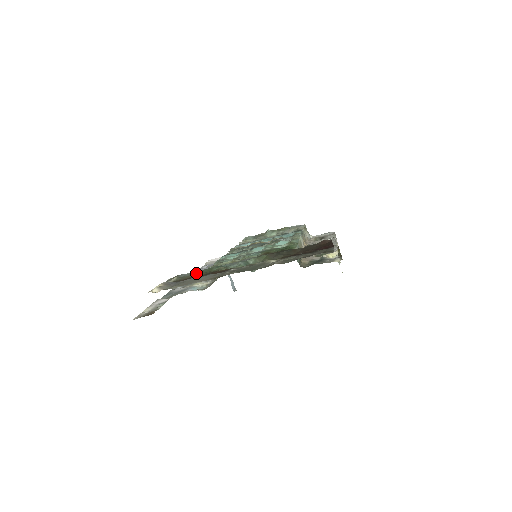
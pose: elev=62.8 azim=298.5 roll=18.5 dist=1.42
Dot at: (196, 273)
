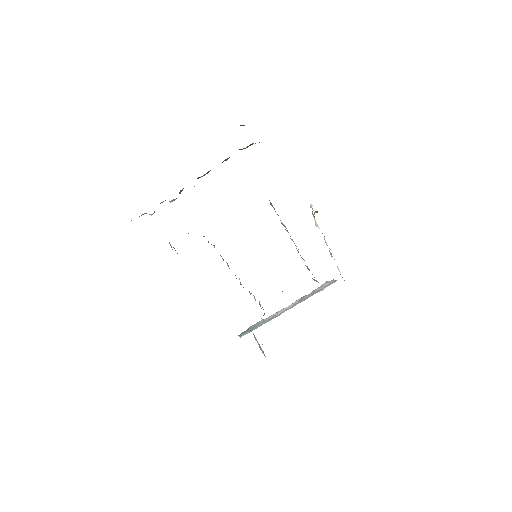
Dot at: occluded
